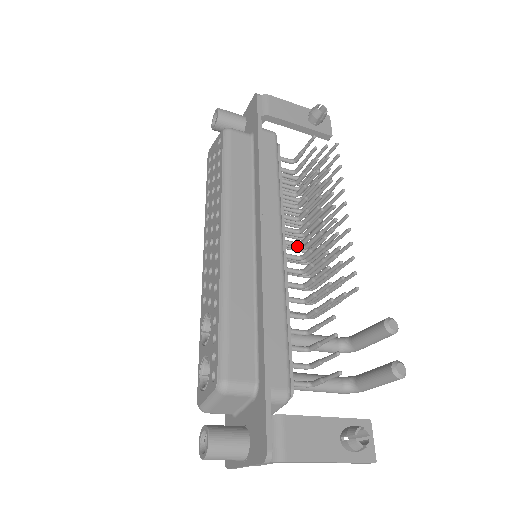
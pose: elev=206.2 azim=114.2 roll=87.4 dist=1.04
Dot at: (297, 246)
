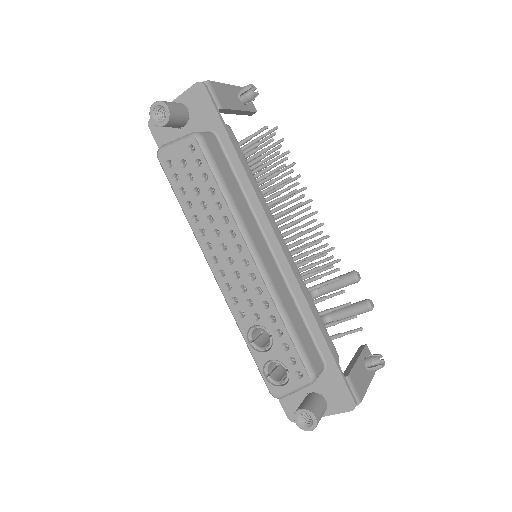
Dot at: occluded
